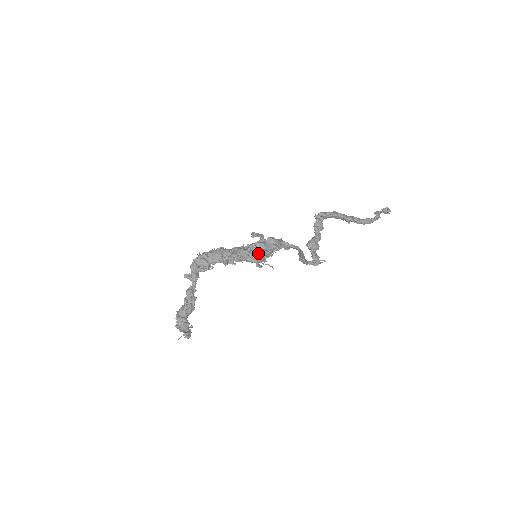
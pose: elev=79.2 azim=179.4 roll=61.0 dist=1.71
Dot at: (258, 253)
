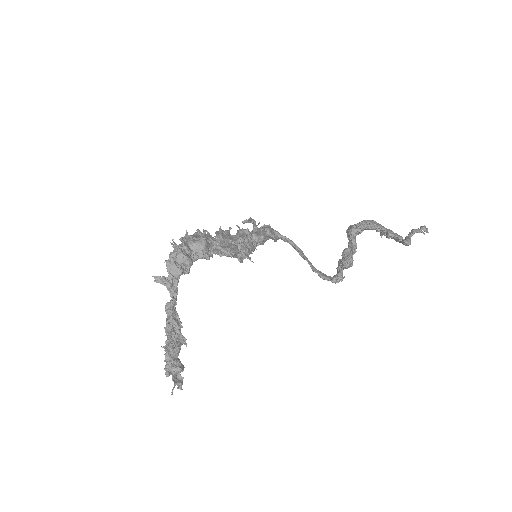
Dot at: (251, 248)
